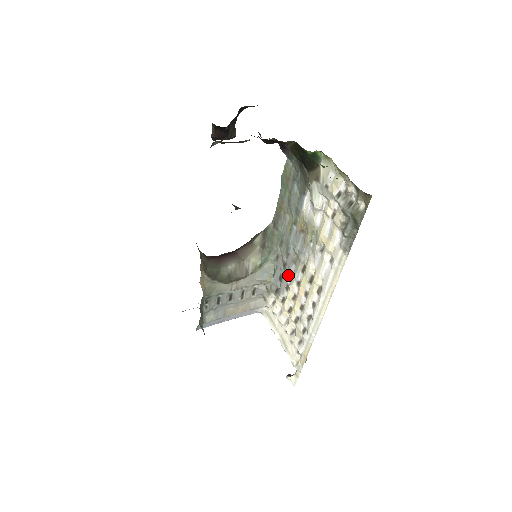
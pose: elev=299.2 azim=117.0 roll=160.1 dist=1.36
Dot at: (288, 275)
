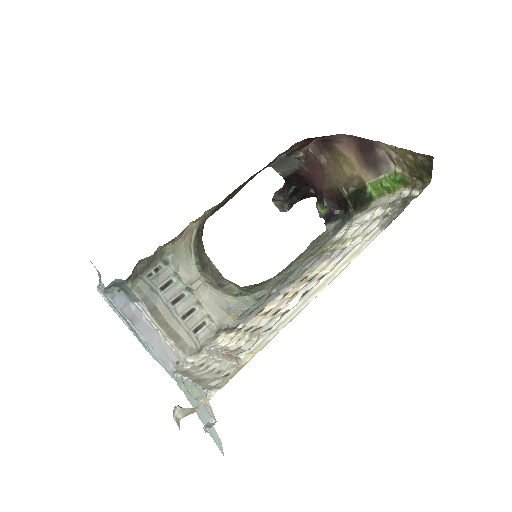
Dot at: (270, 300)
